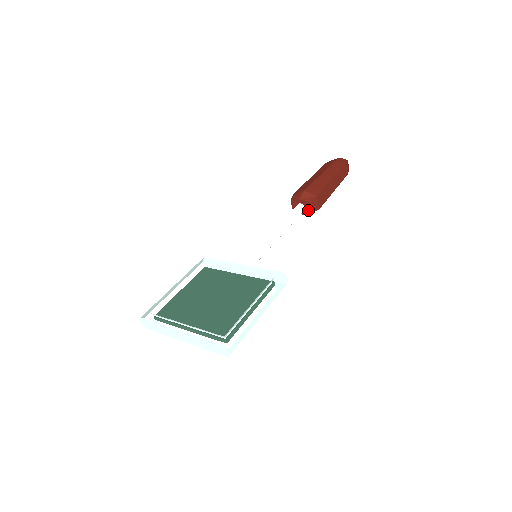
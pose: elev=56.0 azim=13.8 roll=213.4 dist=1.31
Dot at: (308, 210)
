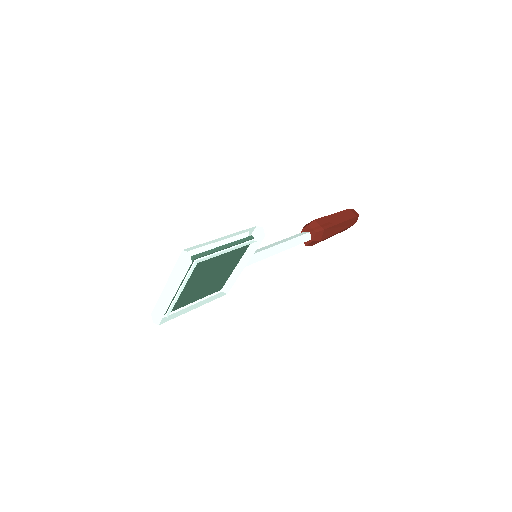
Dot at: (312, 232)
